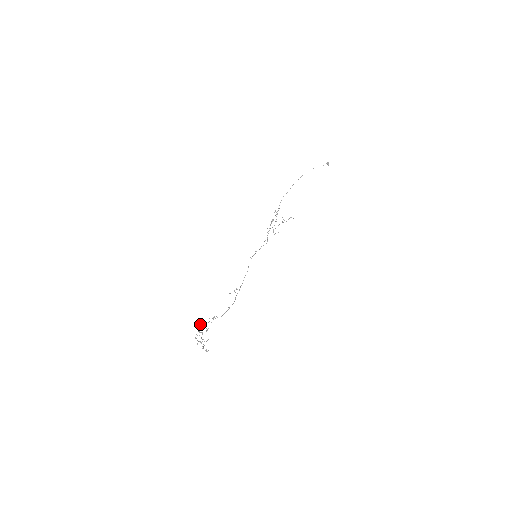
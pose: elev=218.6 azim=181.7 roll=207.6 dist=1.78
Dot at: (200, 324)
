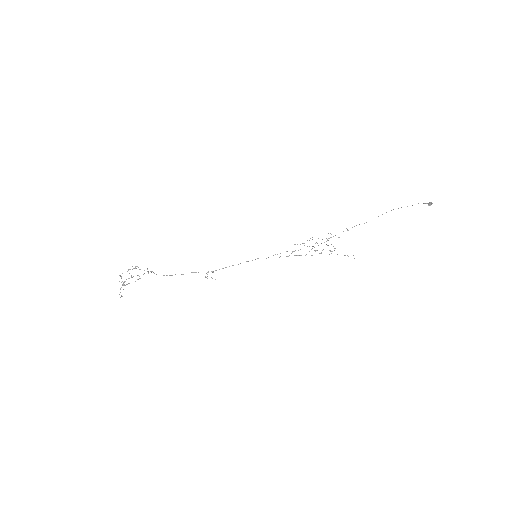
Dot at: occluded
